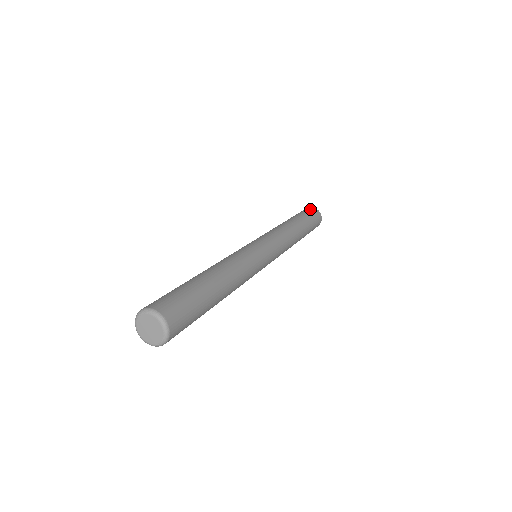
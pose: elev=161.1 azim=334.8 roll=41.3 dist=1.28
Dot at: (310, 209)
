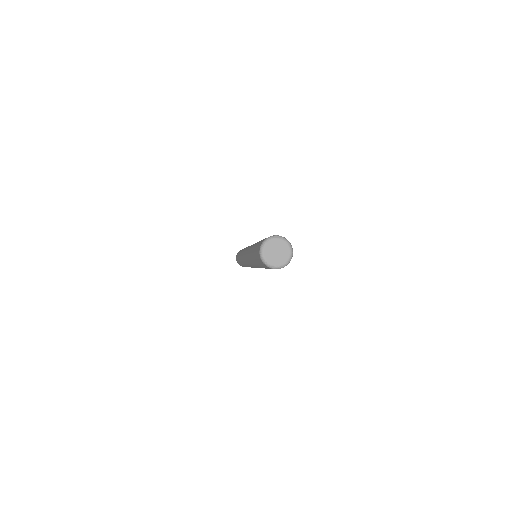
Dot at: occluded
